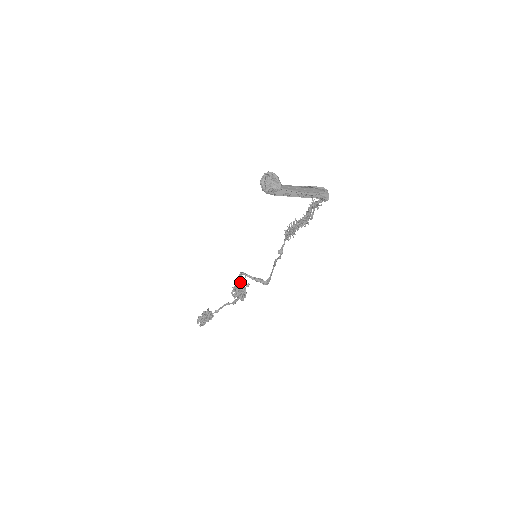
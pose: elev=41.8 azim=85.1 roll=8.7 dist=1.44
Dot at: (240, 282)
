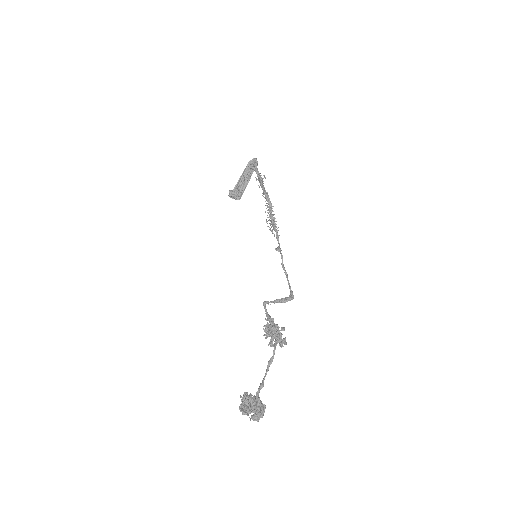
Dot at: (269, 321)
